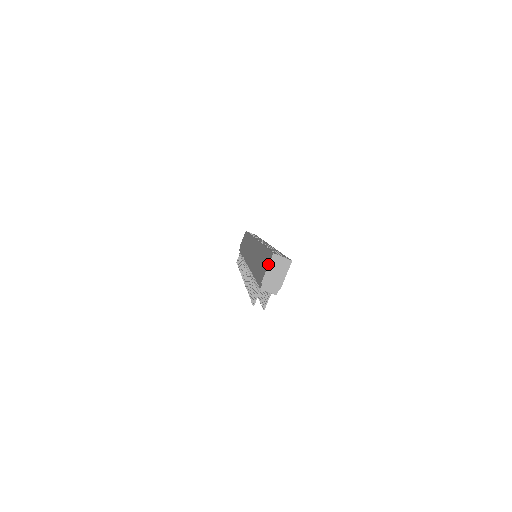
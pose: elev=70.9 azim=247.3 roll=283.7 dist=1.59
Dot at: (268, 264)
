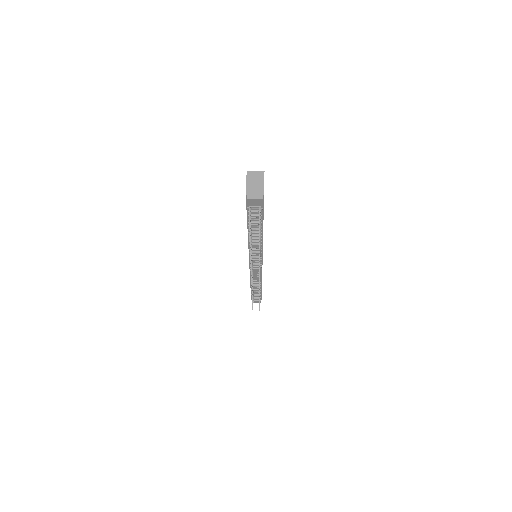
Dot at: (246, 180)
